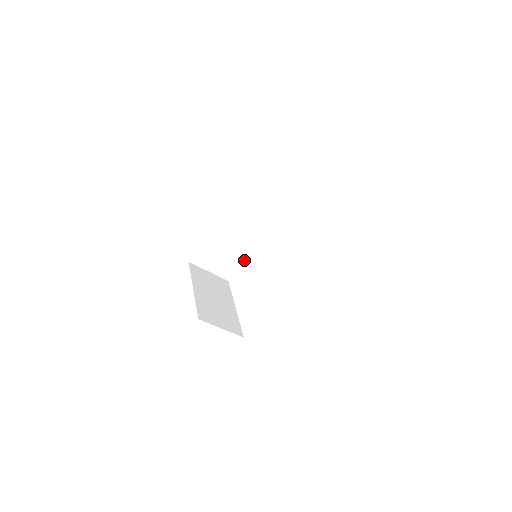
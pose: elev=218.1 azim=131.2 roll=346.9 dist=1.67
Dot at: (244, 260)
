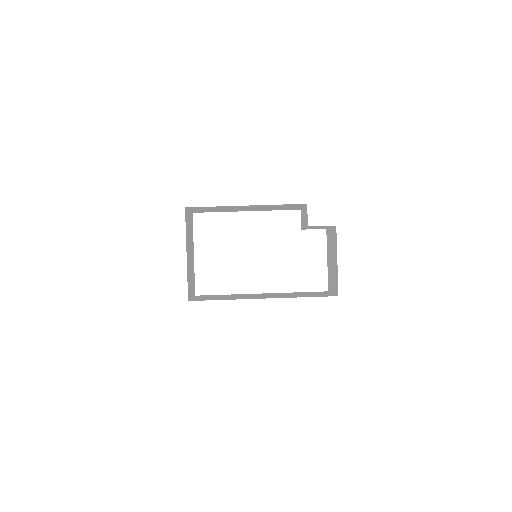
Dot at: (223, 211)
